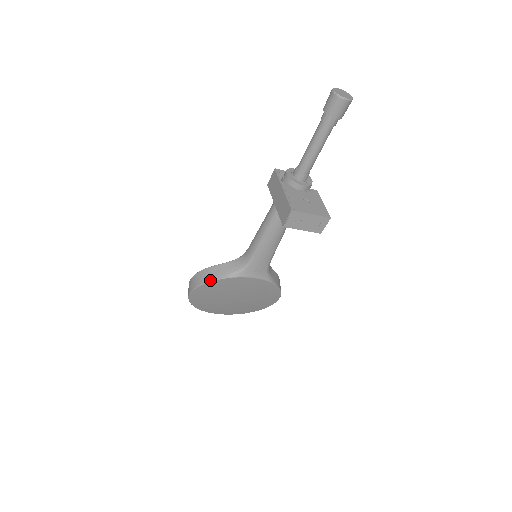
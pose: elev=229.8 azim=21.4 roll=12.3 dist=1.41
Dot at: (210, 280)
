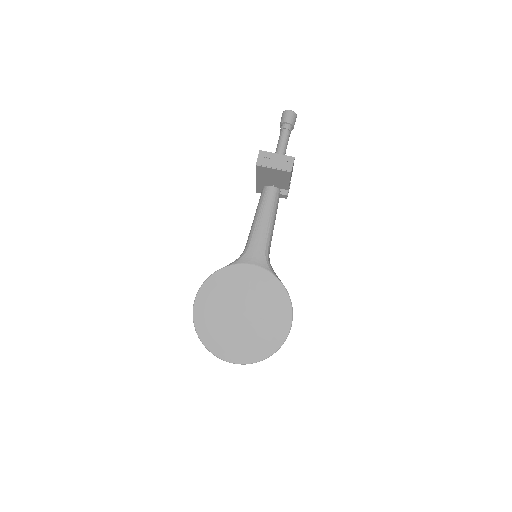
Dot at: (211, 274)
